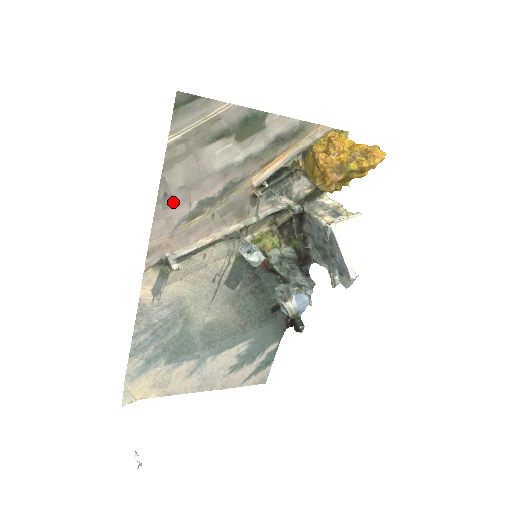
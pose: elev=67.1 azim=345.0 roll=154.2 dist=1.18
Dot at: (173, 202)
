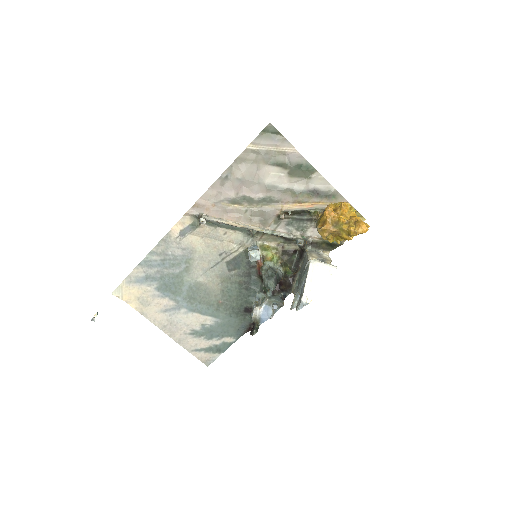
Dot at: (228, 185)
